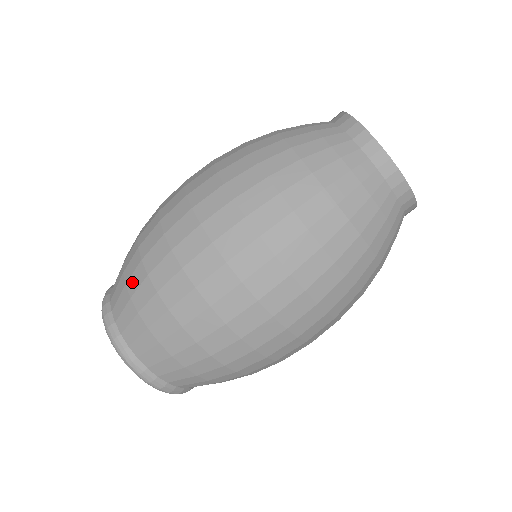
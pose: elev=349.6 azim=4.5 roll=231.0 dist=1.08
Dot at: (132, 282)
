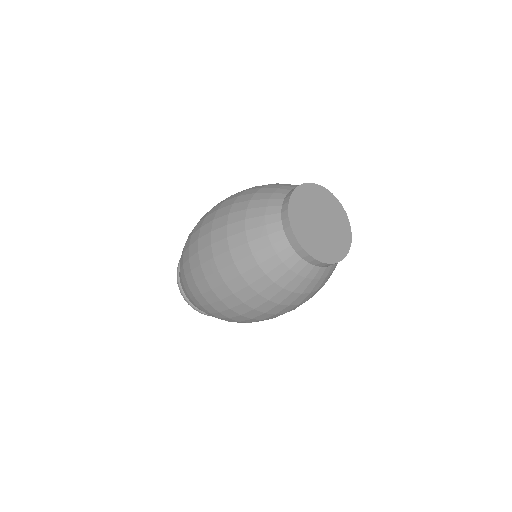
Dot at: (182, 253)
